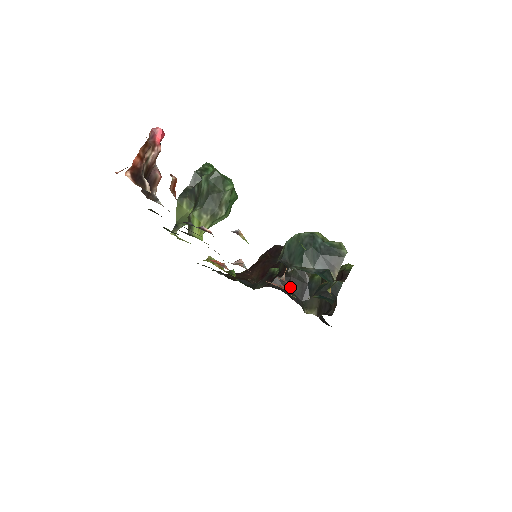
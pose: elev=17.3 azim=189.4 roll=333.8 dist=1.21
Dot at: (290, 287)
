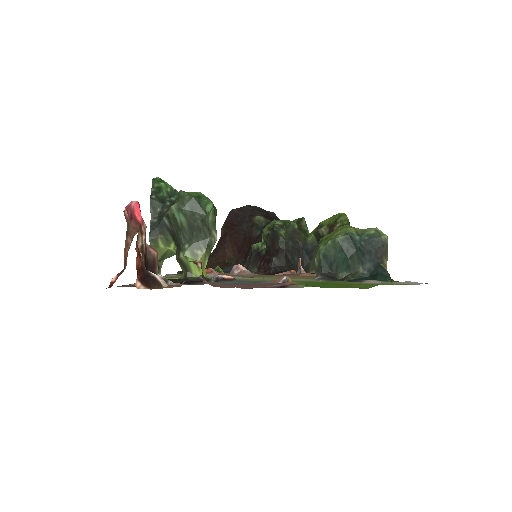
Dot at: (289, 261)
